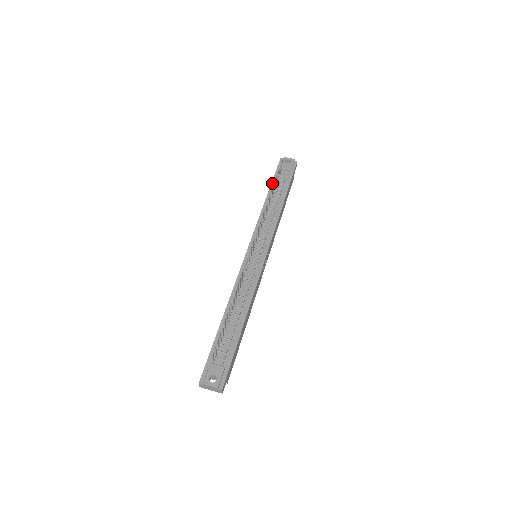
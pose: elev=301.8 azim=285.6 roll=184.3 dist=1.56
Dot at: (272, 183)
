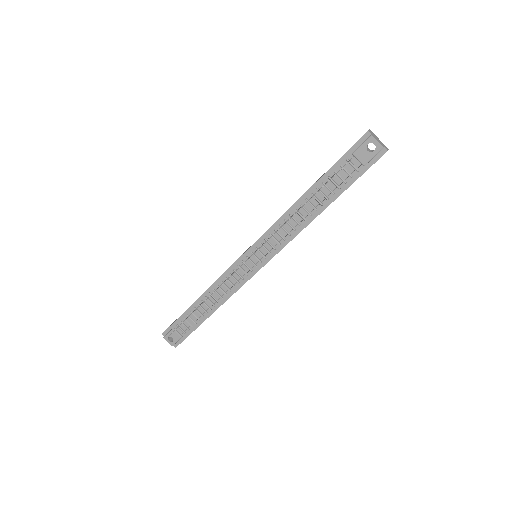
Dot at: (325, 174)
